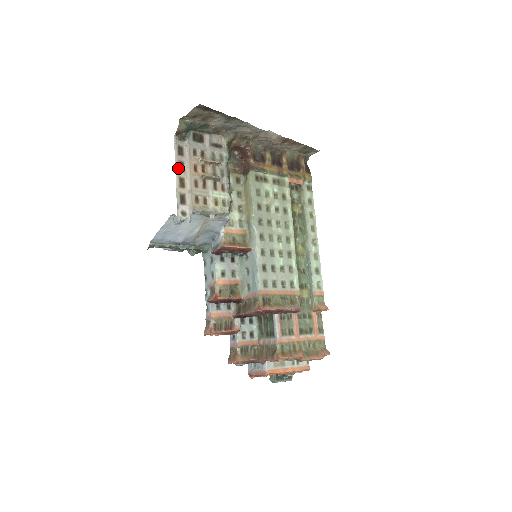
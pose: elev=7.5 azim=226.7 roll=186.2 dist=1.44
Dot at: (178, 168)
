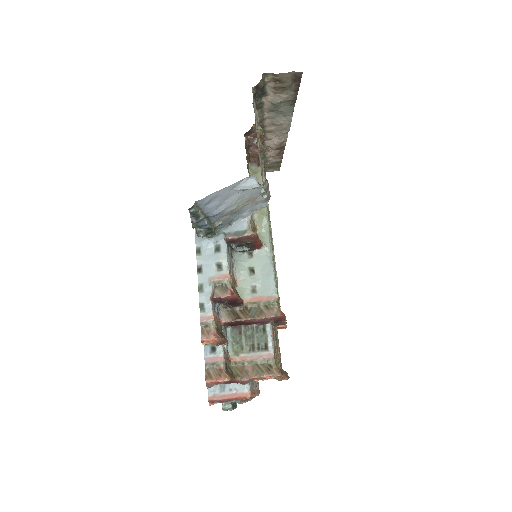
Dot at: occluded
